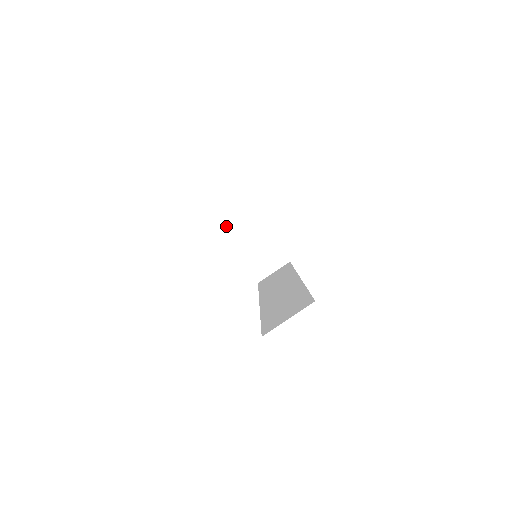
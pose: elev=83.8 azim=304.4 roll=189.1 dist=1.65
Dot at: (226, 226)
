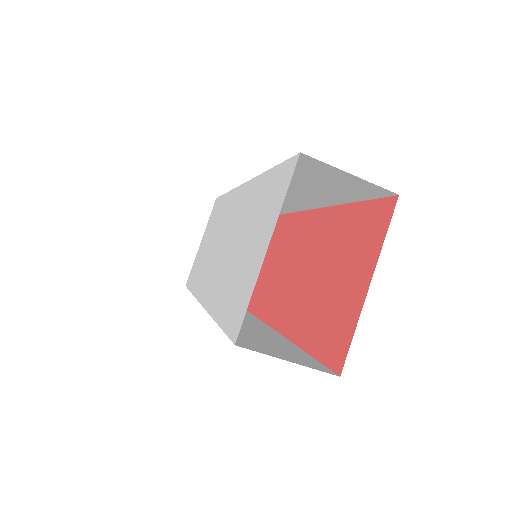
Dot at: occluded
